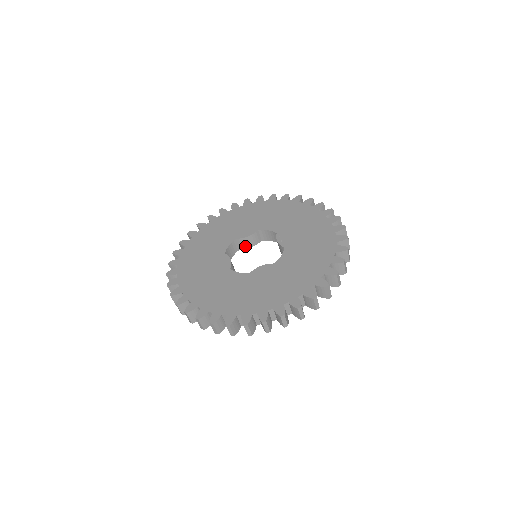
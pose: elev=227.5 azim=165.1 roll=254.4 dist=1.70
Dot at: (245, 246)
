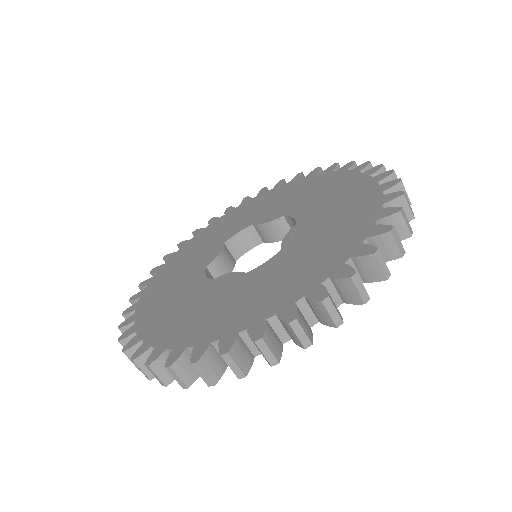
Dot at: (267, 238)
